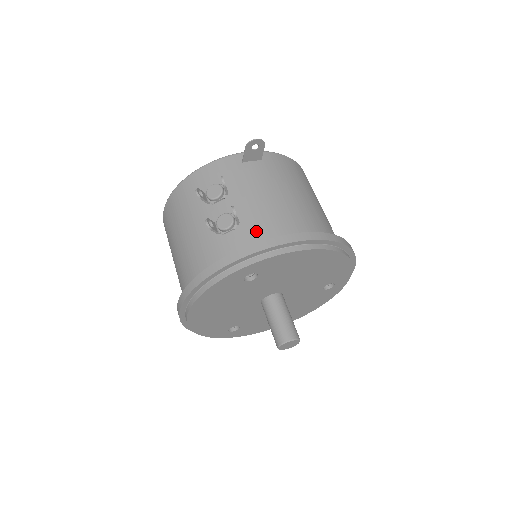
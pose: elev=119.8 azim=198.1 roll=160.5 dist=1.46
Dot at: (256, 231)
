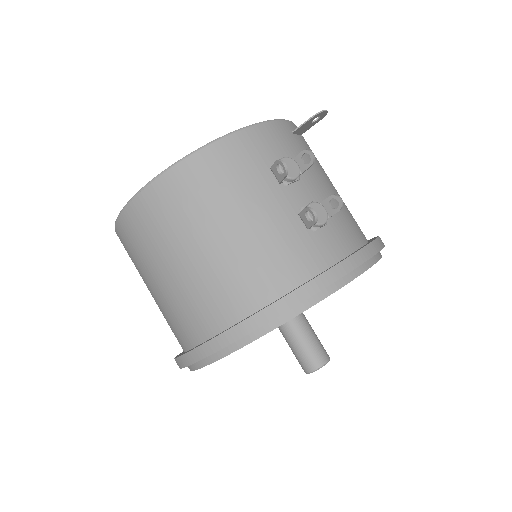
Dot at: (345, 230)
